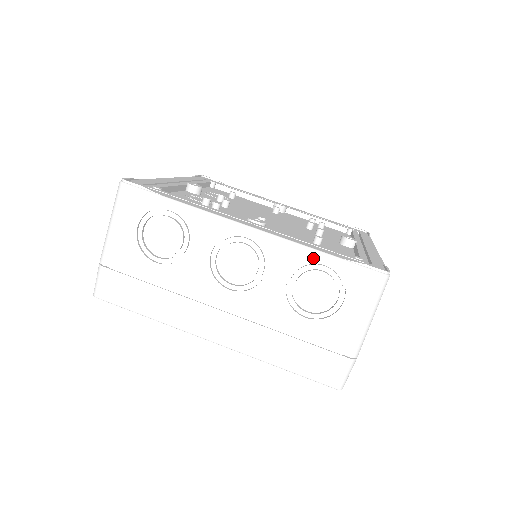
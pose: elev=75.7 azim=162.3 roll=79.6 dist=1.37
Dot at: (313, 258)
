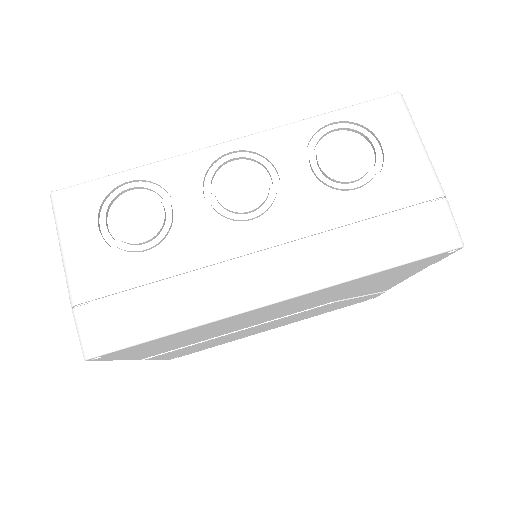
Dot at: (316, 126)
